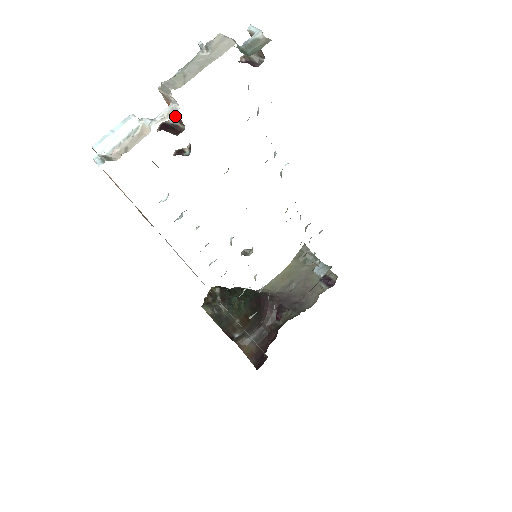
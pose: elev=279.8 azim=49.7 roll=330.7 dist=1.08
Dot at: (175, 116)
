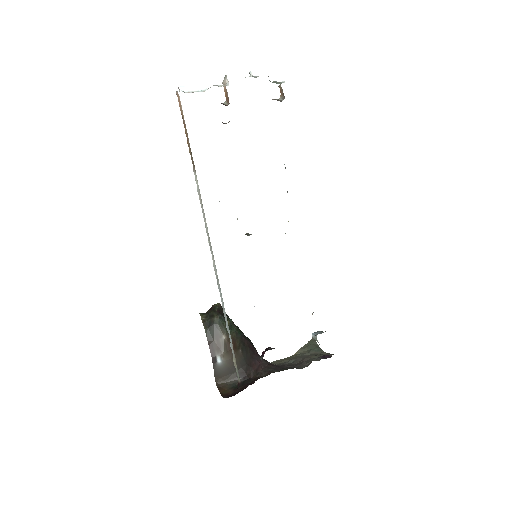
Dot at: (226, 99)
